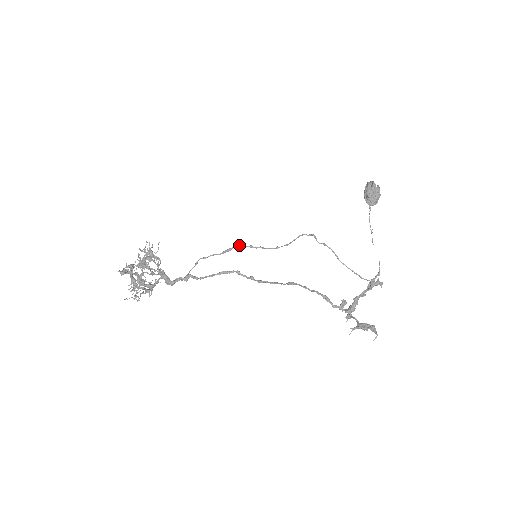
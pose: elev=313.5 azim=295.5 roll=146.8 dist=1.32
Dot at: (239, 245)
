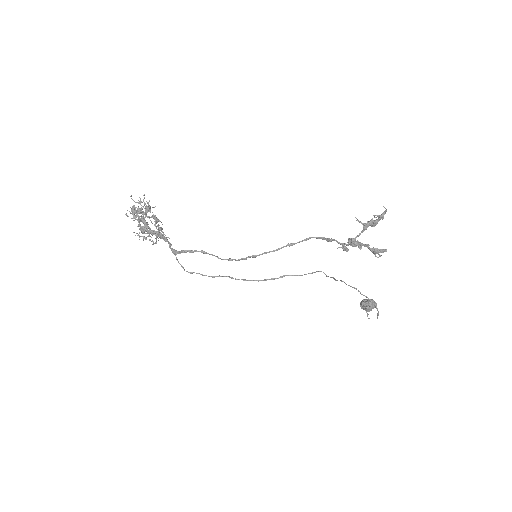
Dot at: (232, 278)
